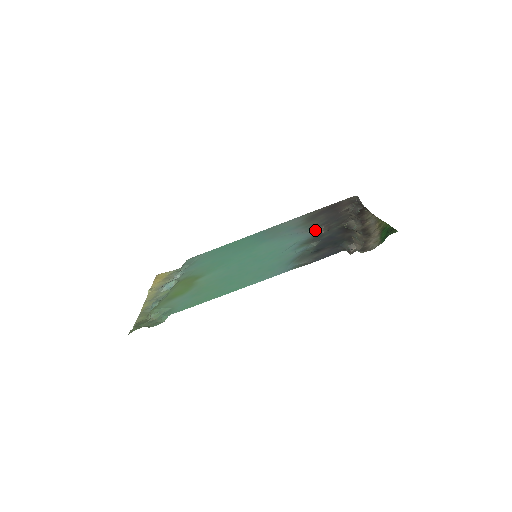
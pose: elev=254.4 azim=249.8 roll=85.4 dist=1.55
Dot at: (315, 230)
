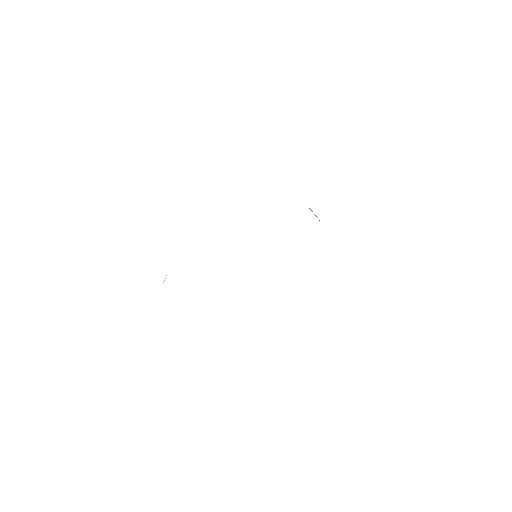
Dot at: occluded
